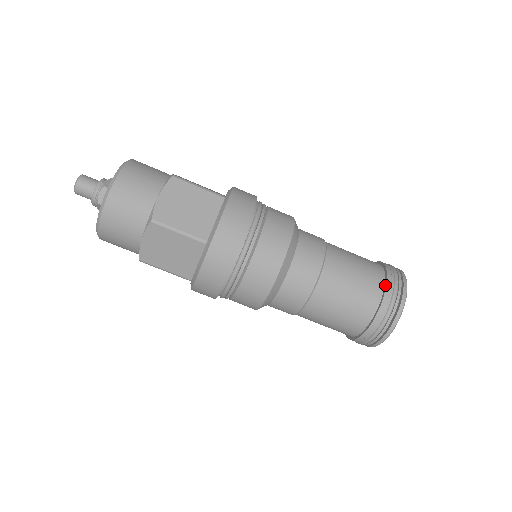
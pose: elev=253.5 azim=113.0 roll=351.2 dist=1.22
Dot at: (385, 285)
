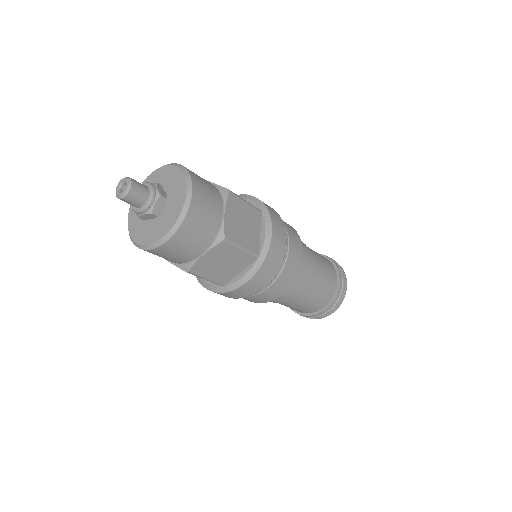
Dot at: (338, 277)
